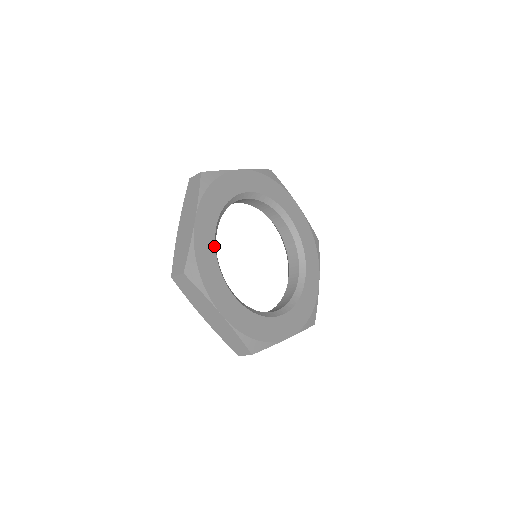
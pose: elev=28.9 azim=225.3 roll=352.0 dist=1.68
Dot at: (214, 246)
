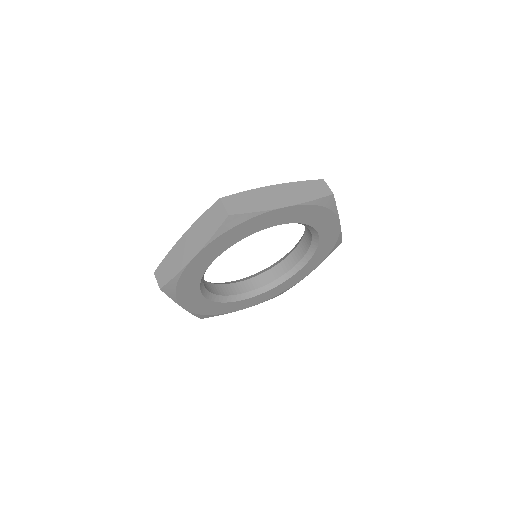
Dot at: (204, 272)
